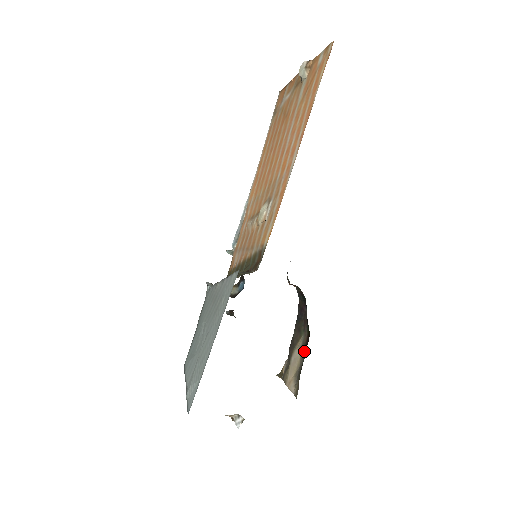
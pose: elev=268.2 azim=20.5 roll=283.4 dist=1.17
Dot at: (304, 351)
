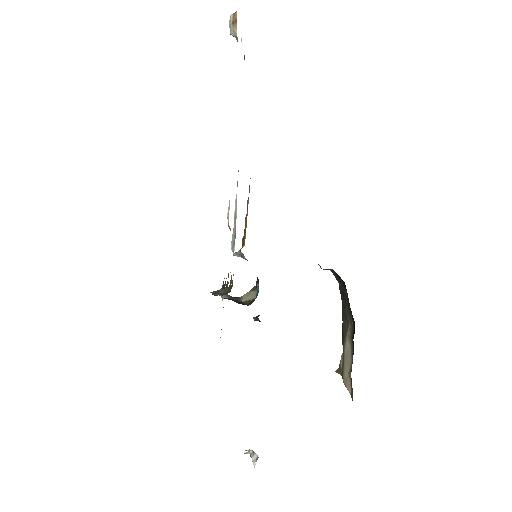
Dot at: (352, 344)
